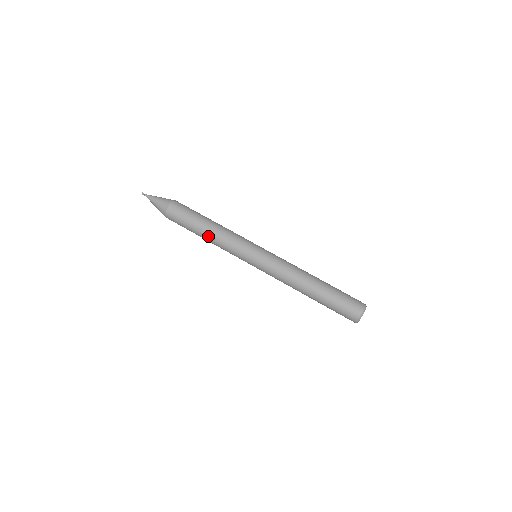
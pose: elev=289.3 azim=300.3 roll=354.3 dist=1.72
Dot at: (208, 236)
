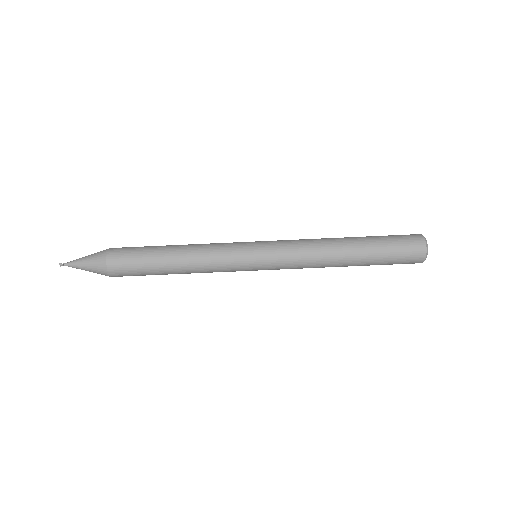
Dot at: (182, 269)
